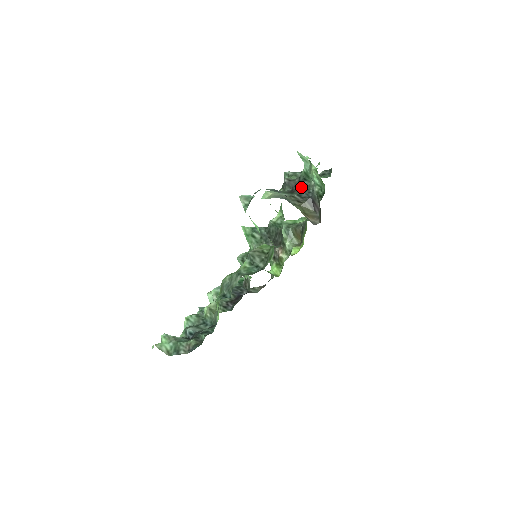
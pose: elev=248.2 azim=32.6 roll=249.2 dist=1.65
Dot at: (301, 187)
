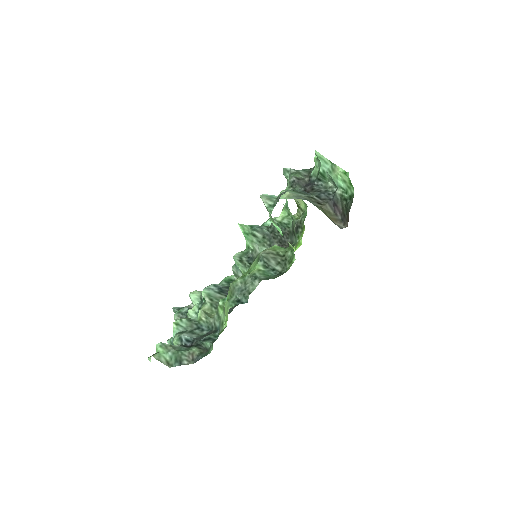
Dot at: (315, 187)
